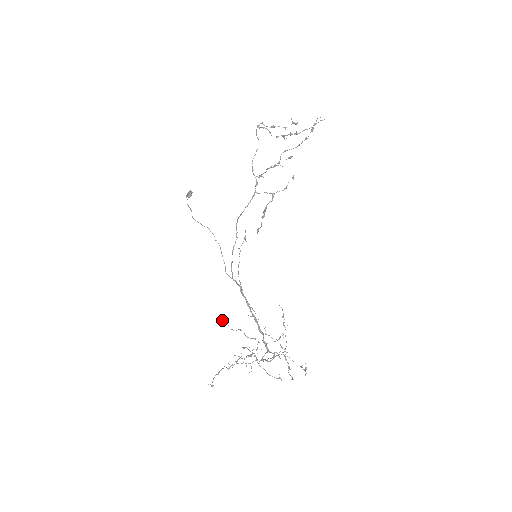
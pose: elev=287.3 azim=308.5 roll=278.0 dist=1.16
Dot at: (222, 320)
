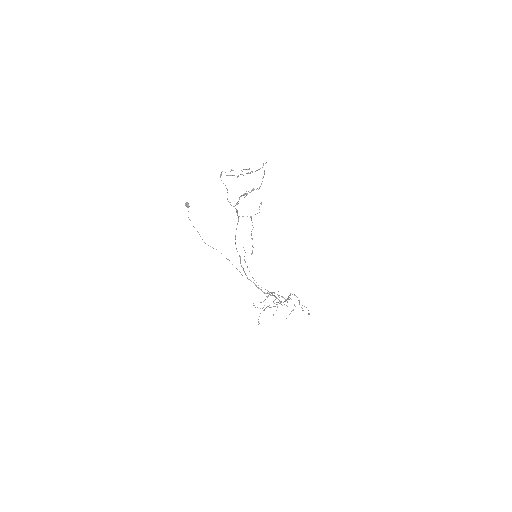
Dot at: occluded
